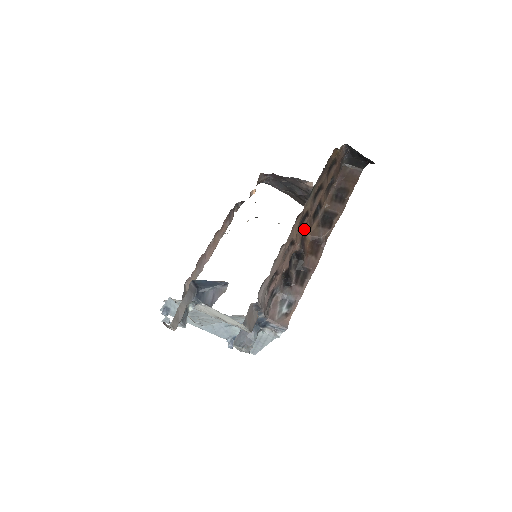
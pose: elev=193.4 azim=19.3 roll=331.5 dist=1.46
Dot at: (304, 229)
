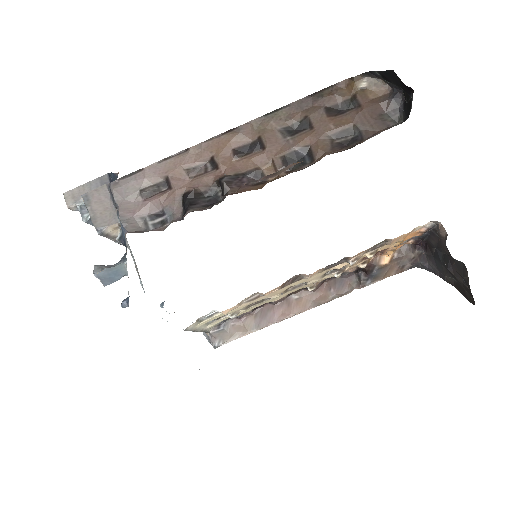
Dot at: (253, 165)
